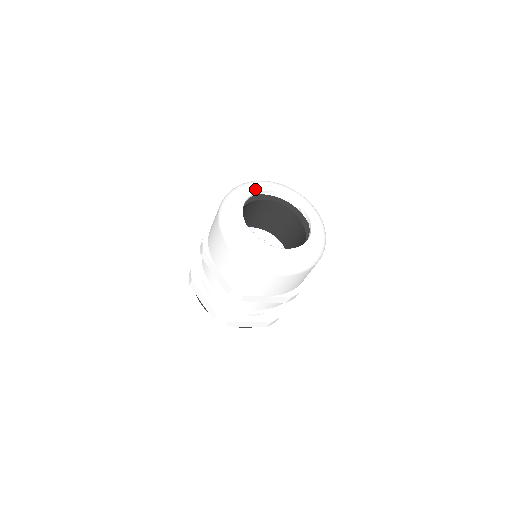
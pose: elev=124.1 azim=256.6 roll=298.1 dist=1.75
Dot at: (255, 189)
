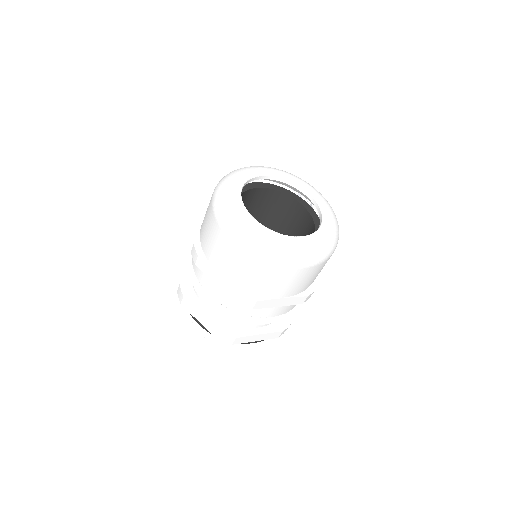
Dot at: (249, 175)
